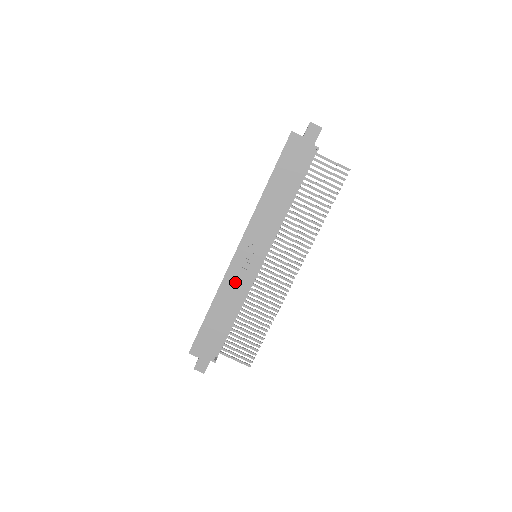
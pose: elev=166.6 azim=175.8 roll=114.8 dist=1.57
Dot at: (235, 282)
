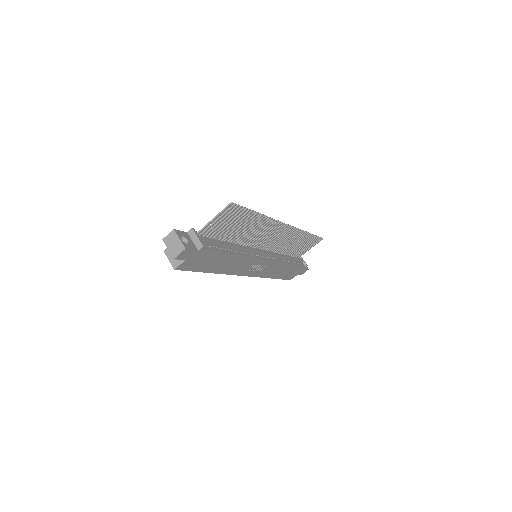
Dot at: (268, 271)
